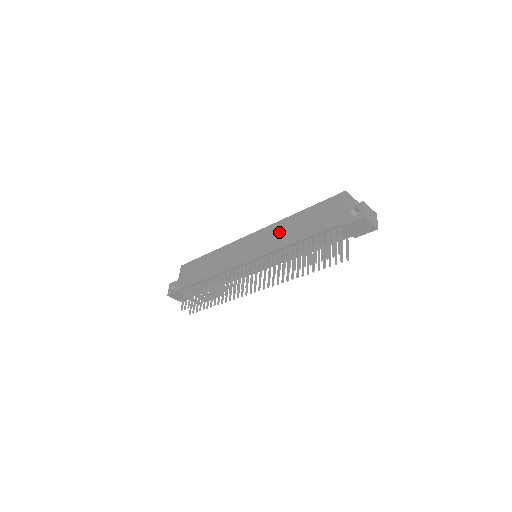
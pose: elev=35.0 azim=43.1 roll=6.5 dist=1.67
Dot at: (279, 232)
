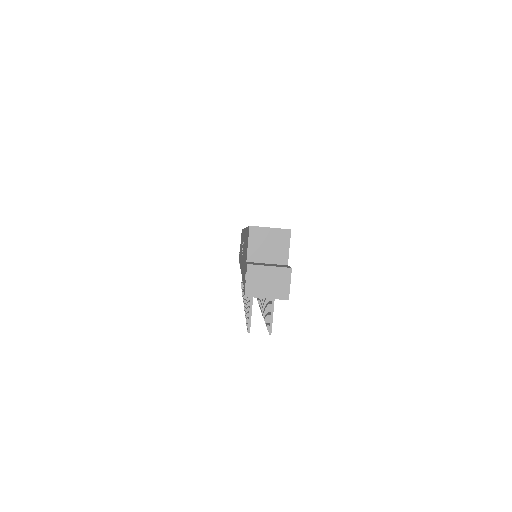
Dot at: occluded
